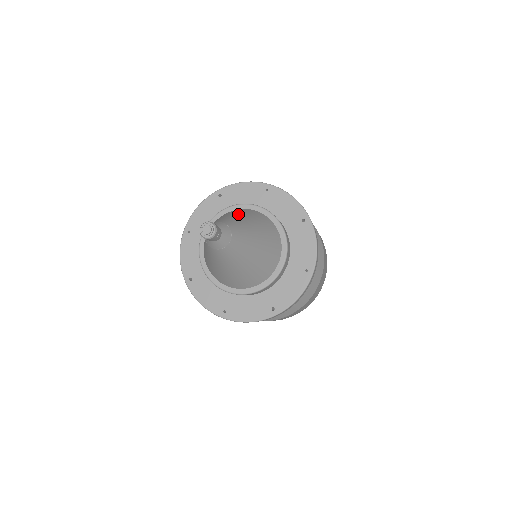
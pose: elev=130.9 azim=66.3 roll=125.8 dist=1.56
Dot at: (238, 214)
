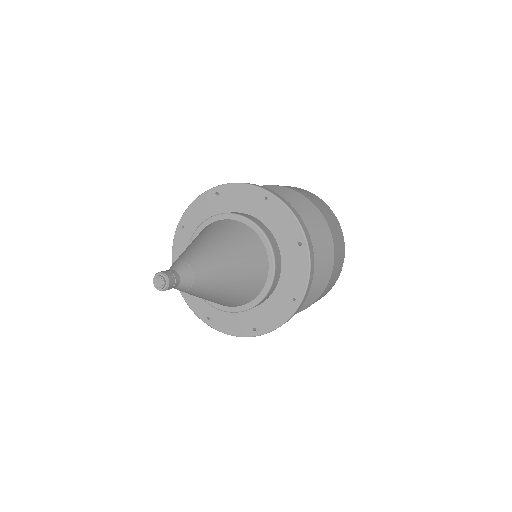
Dot at: (219, 238)
